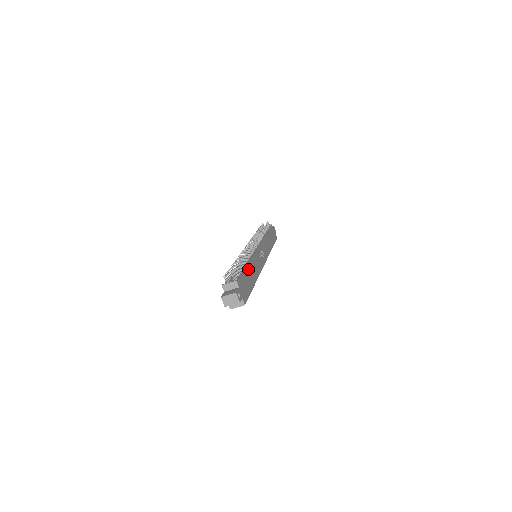
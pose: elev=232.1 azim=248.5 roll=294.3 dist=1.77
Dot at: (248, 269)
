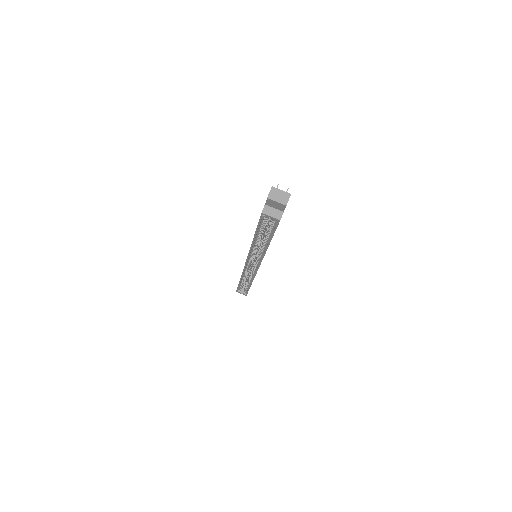
Dot at: occluded
